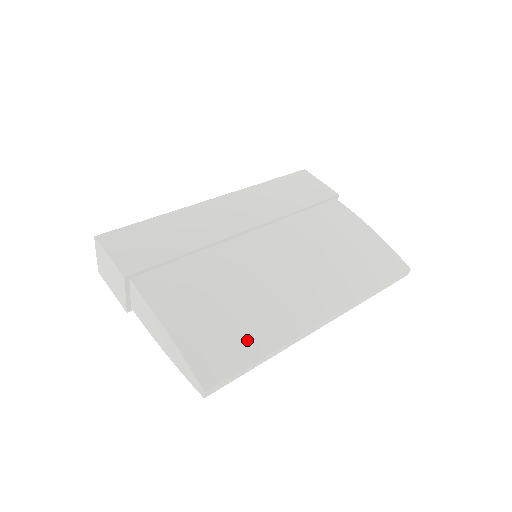
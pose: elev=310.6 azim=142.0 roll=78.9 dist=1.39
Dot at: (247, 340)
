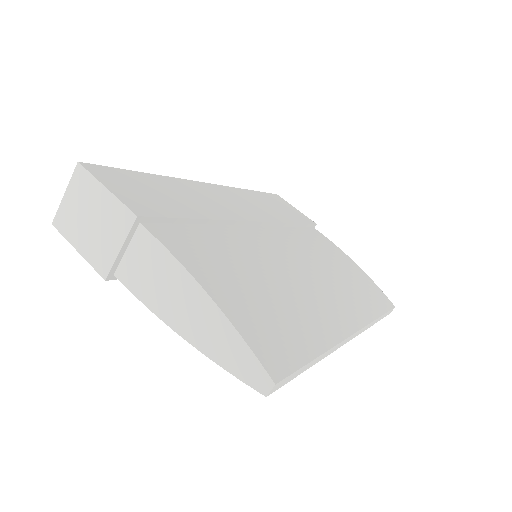
Dot at: (297, 332)
